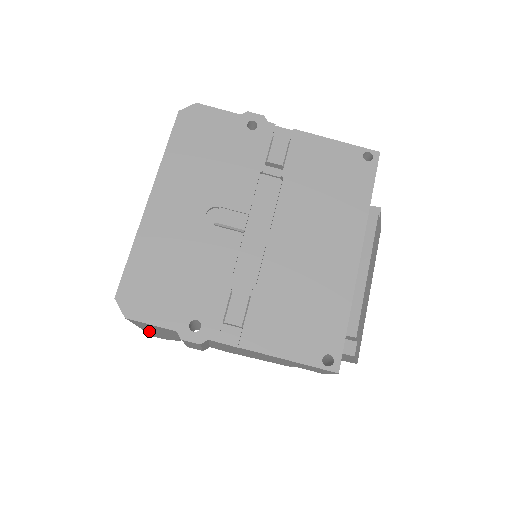
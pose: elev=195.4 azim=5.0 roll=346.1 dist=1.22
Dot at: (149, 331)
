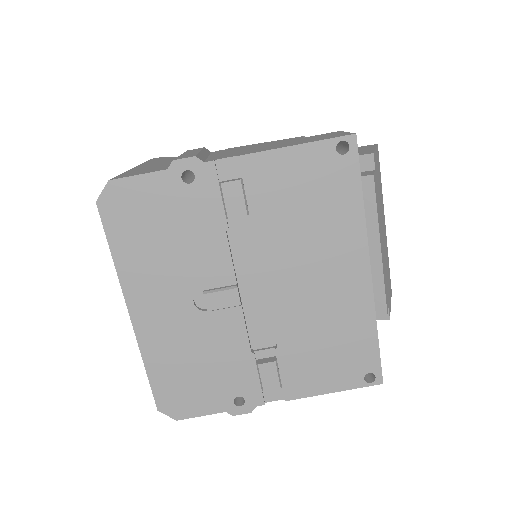
Dot at: occluded
